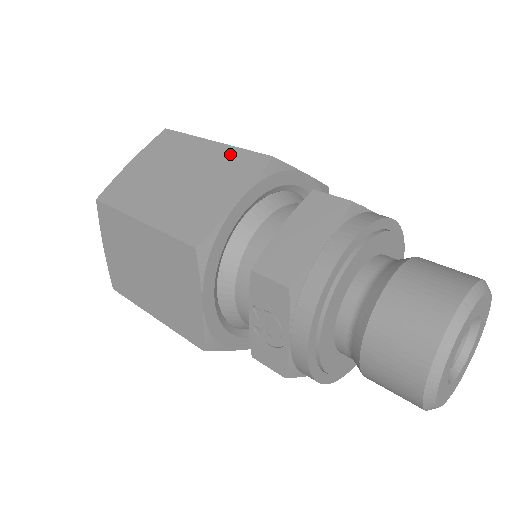
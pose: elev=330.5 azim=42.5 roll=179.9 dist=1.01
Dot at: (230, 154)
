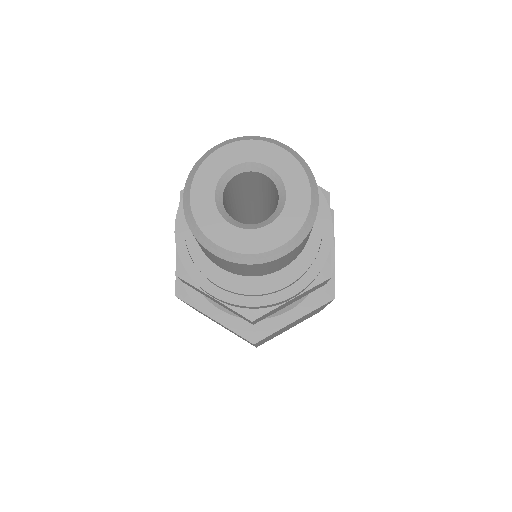
Dot at: occluded
